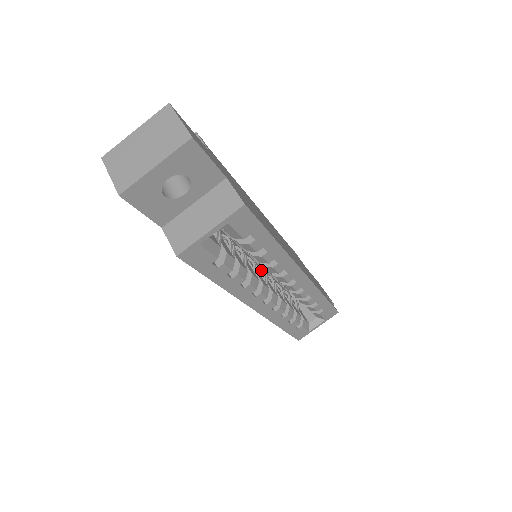
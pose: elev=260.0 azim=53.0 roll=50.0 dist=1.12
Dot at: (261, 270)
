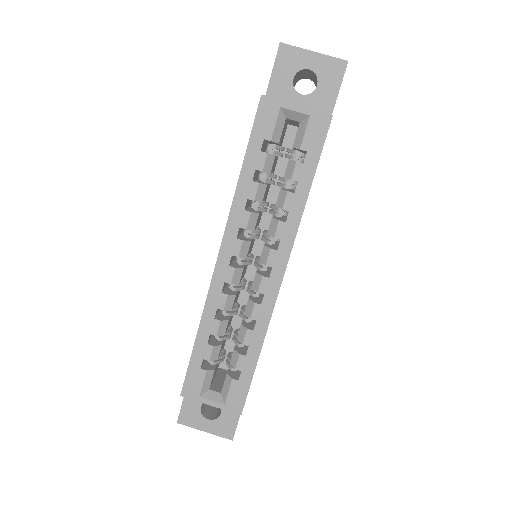
Dot at: (252, 255)
